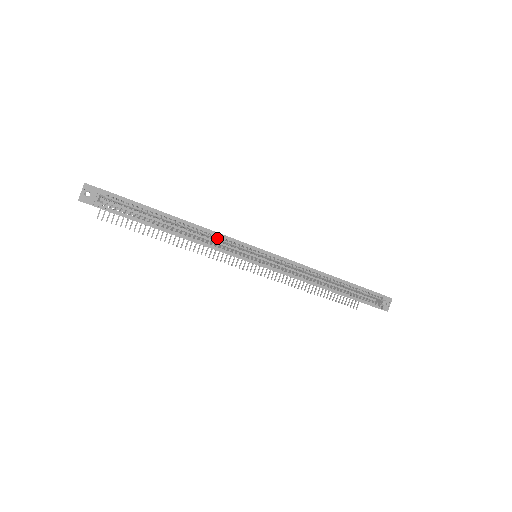
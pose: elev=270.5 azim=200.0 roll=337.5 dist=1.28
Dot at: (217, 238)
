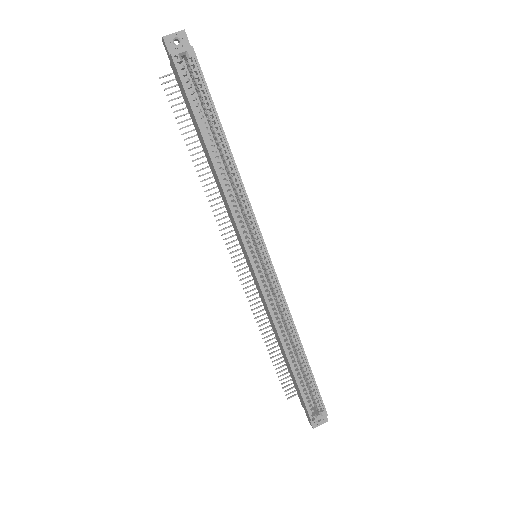
Dot at: (242, 201)
